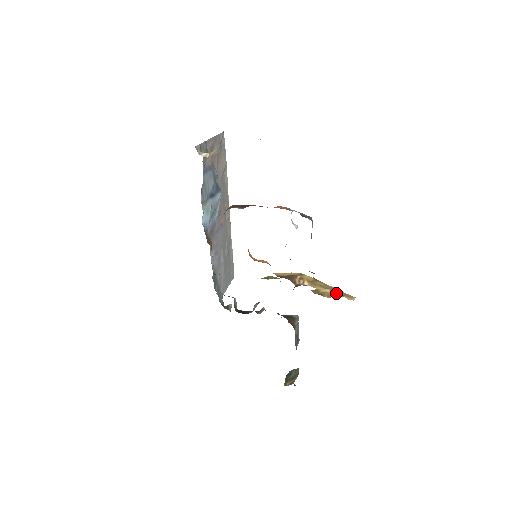
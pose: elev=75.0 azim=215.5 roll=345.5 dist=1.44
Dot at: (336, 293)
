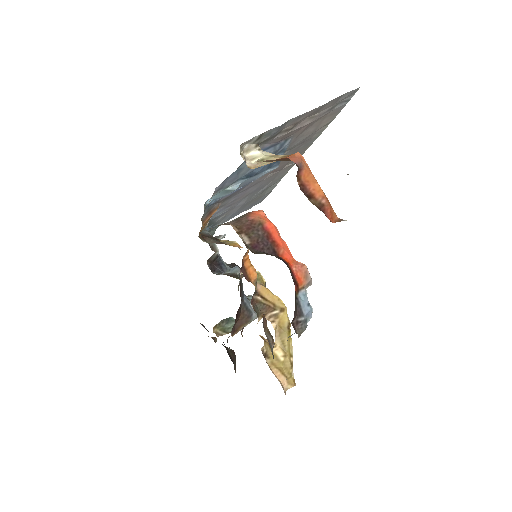
Dot at: (284, 365)
